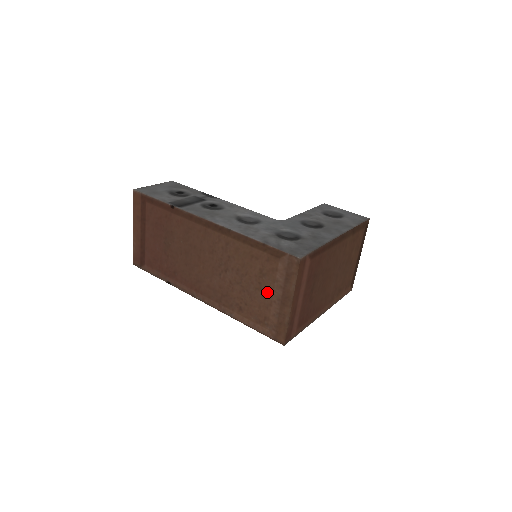
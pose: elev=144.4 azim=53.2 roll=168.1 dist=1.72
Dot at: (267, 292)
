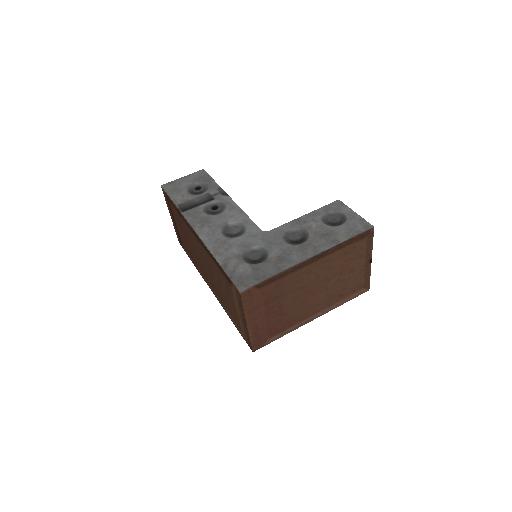
Dot at: (234, 306)
